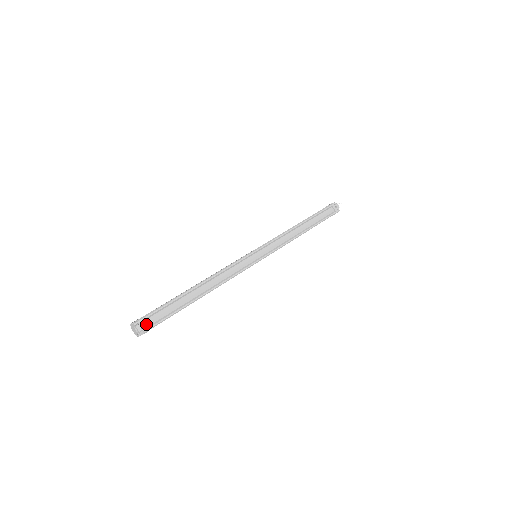
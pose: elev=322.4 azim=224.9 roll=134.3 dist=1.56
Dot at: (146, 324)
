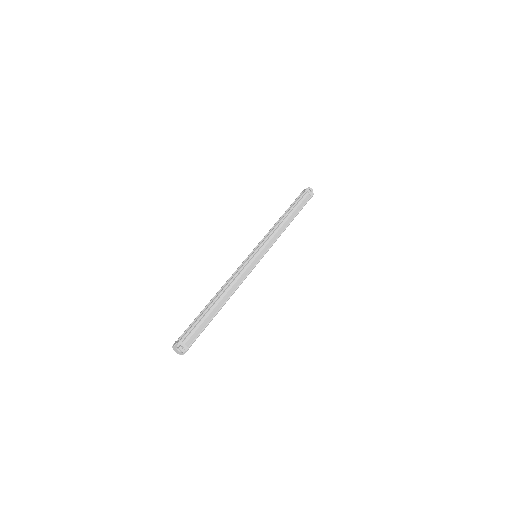
Dot at: (186, 343)
